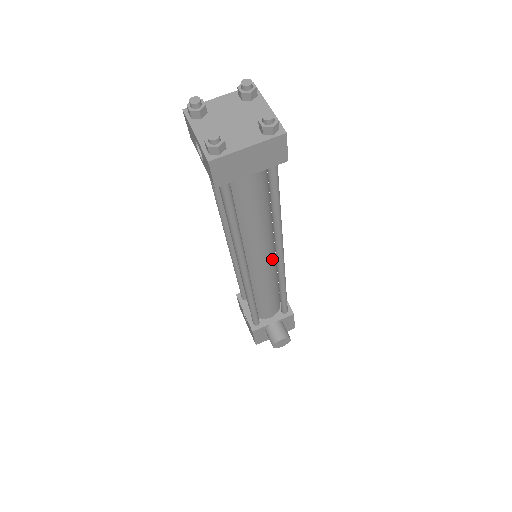
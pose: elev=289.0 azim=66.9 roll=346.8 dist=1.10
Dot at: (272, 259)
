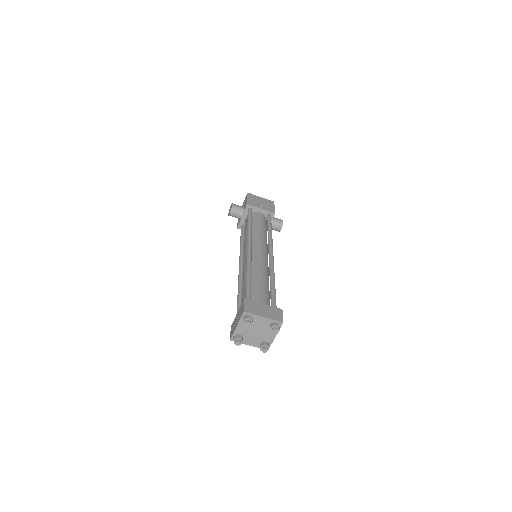
Dot at: (267, 256)
